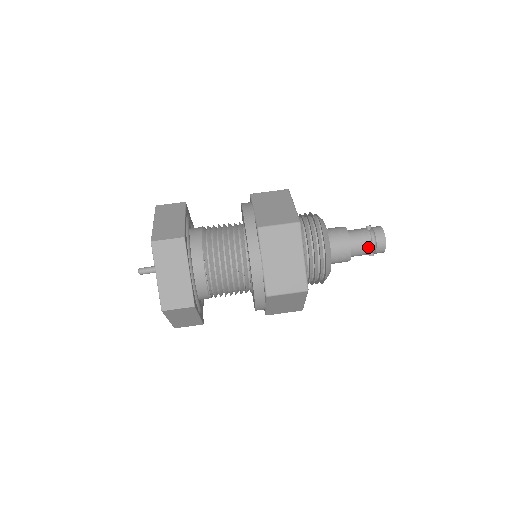
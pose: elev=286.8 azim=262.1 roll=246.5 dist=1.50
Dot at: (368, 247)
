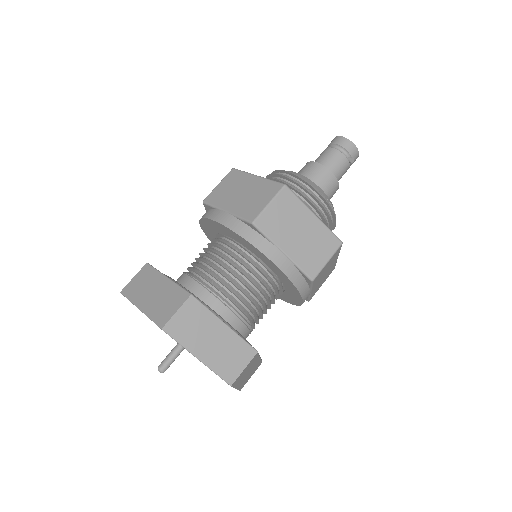
Dot at: (333, 152)
